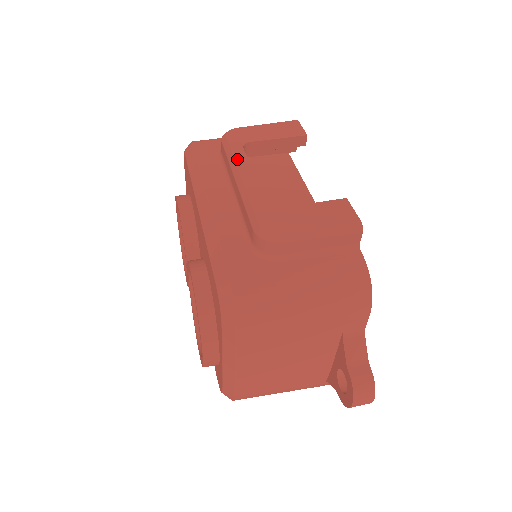
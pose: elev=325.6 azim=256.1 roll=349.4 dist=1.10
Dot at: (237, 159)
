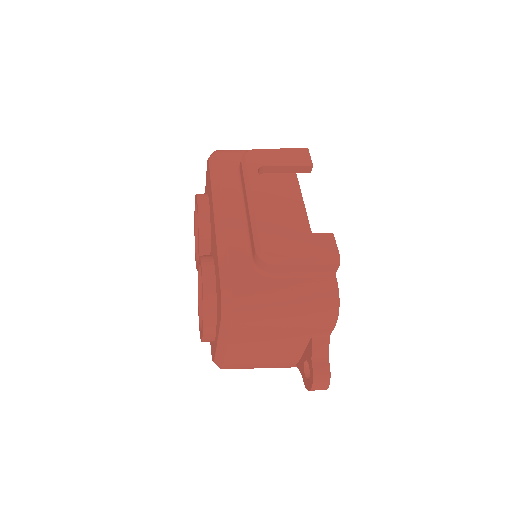
Dot at: (251, 182)
